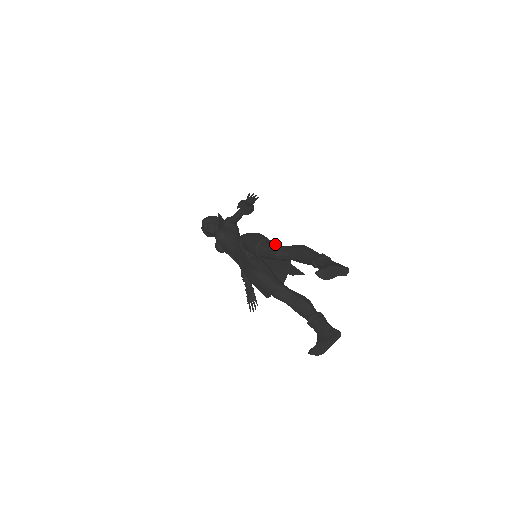
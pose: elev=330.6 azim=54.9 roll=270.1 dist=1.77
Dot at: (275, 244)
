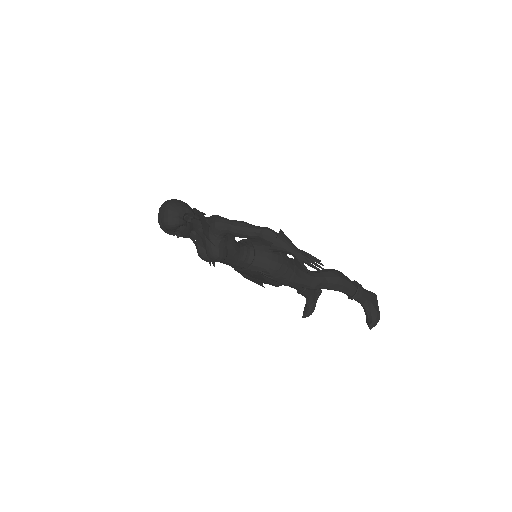
Dot at: (309, 276)
